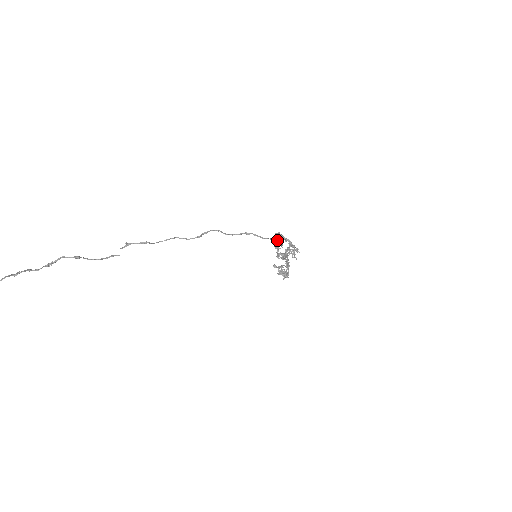
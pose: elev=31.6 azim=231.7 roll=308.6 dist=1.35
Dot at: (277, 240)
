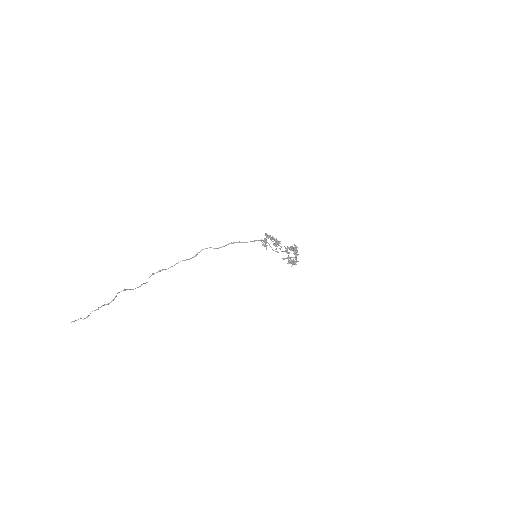
Dot at: (260, 240)
